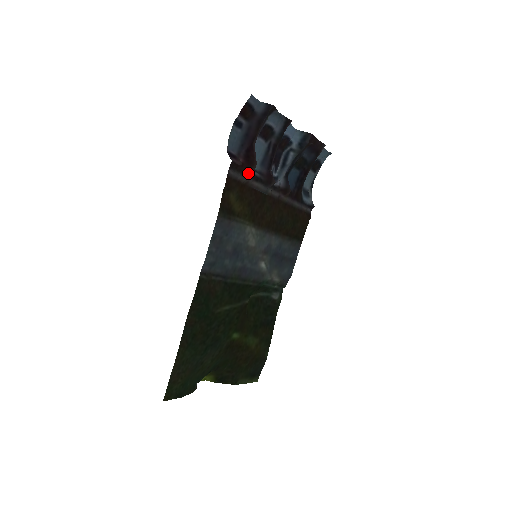
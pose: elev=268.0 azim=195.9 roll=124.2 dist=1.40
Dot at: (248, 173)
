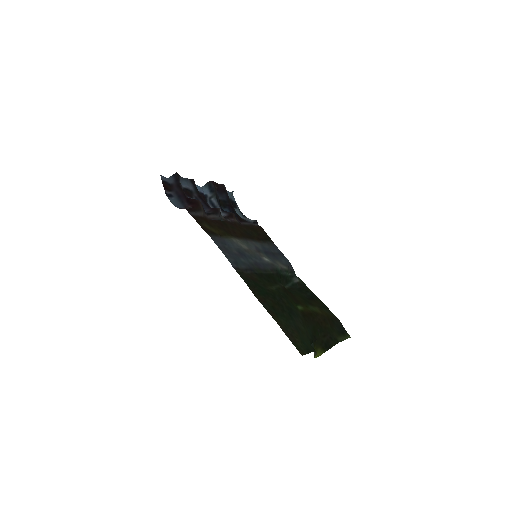
Dot at: (200, 208)
